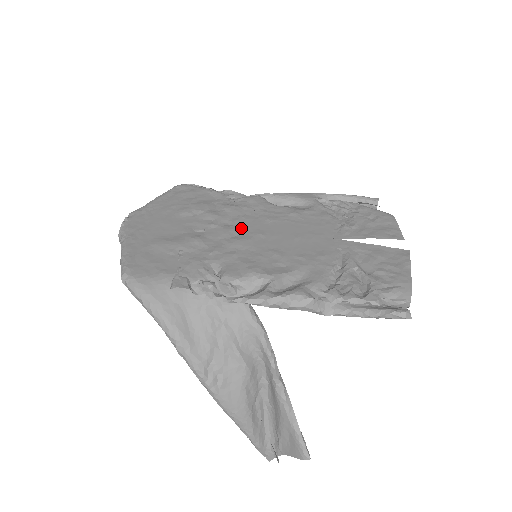
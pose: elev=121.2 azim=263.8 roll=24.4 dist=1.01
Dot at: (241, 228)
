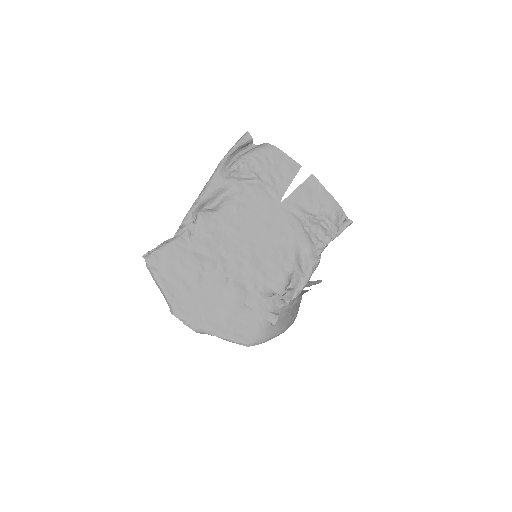
Dot at: (237, 254)
